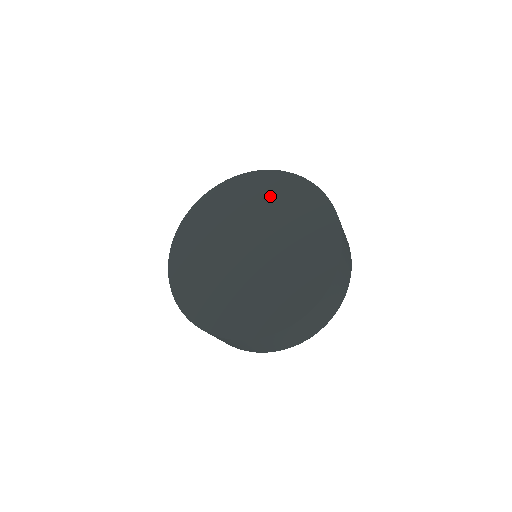
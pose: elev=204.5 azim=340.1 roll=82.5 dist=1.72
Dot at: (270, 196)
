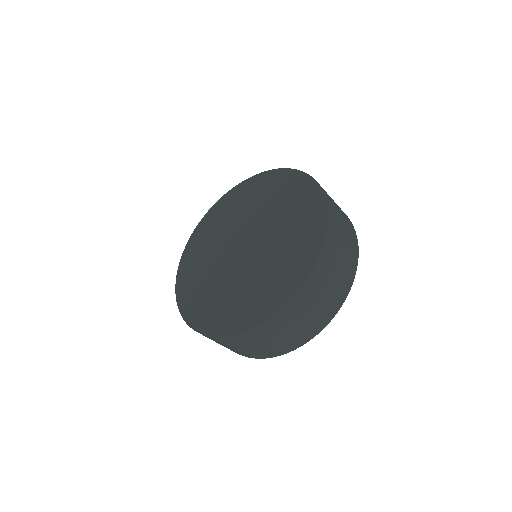
Dot at: (239, 204)
